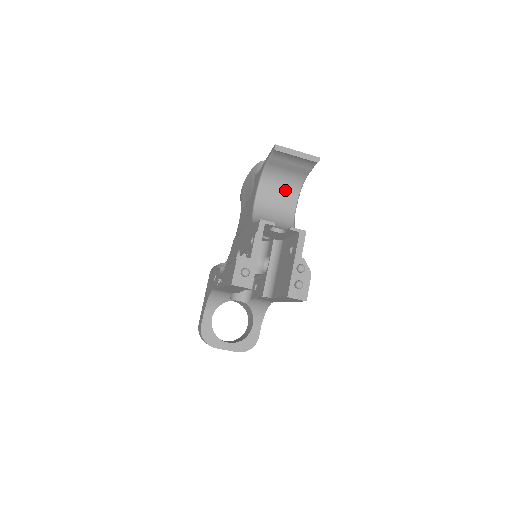
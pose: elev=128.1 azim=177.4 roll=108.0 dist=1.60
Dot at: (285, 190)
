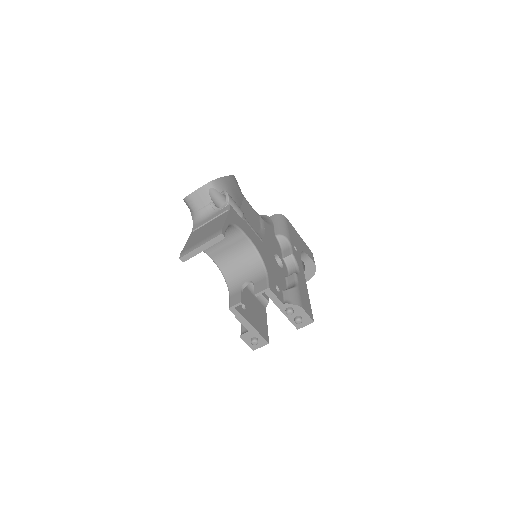
Dot at: (225, 237)
